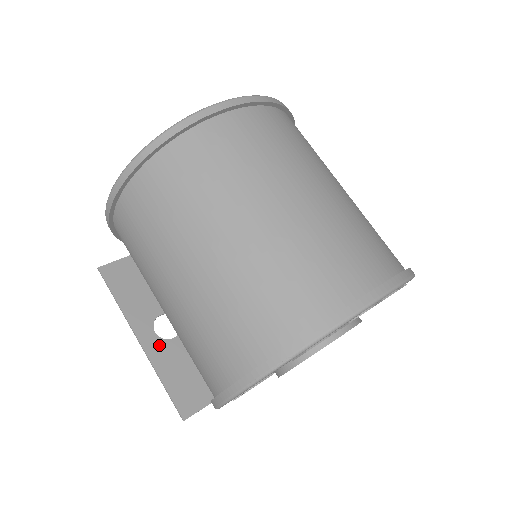
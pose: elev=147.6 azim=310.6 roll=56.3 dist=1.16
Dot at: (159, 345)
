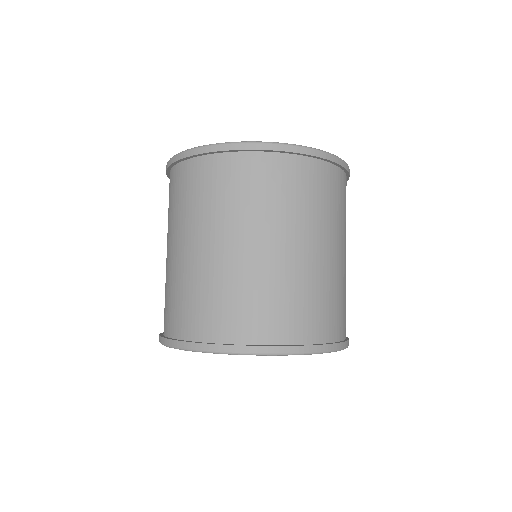
Dot at: occluded
